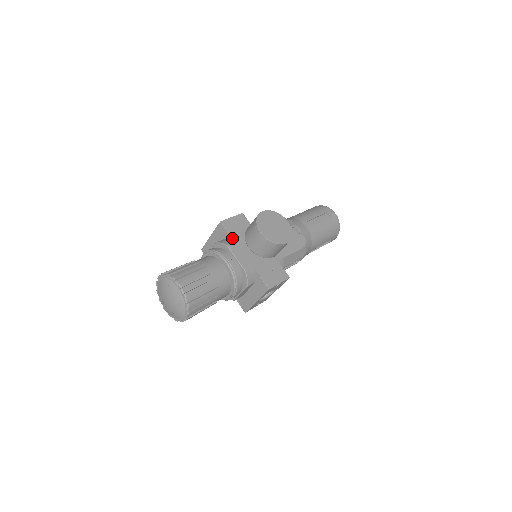
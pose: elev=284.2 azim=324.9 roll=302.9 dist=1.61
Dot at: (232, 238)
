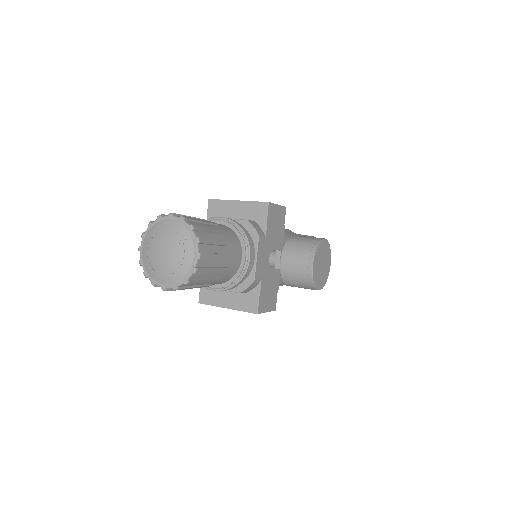
Dot at: (266, 230)
